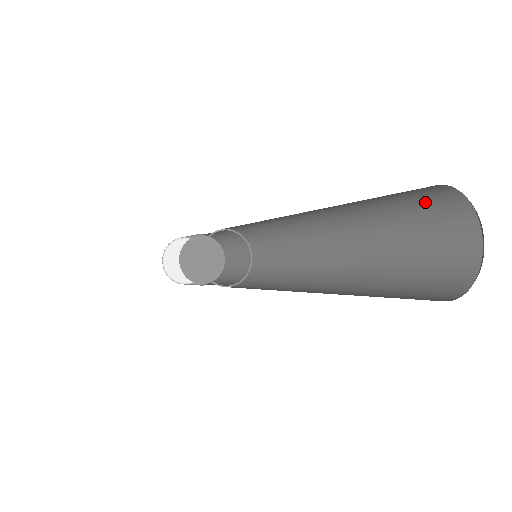
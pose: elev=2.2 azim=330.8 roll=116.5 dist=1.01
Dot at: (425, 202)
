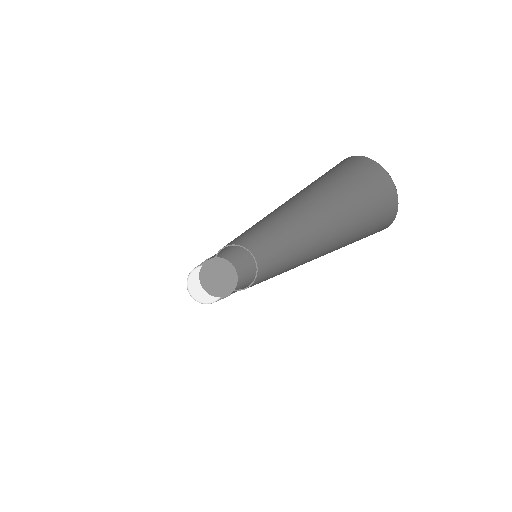
Dot at: (367, 186)
